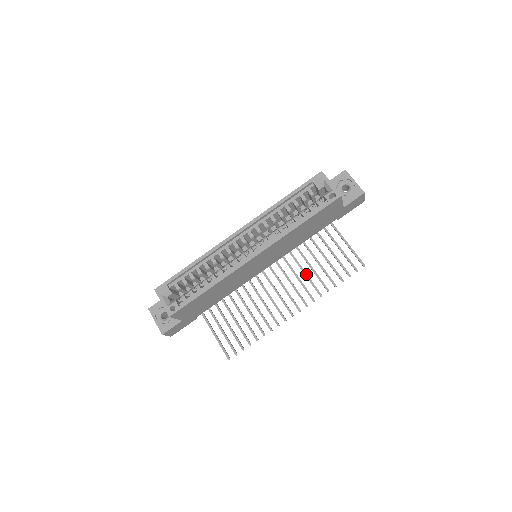
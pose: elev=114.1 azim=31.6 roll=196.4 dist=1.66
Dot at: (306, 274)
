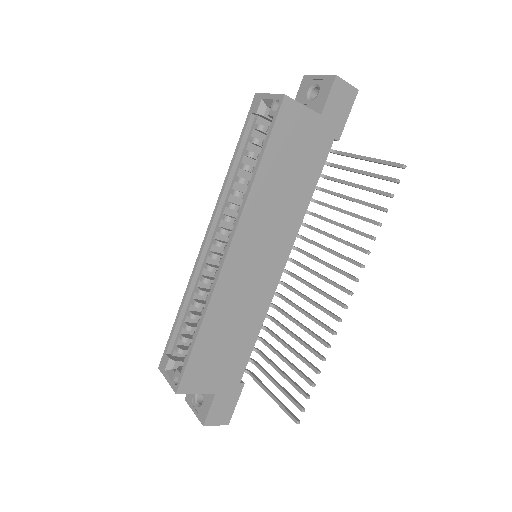
Dot at: (336, 238)
